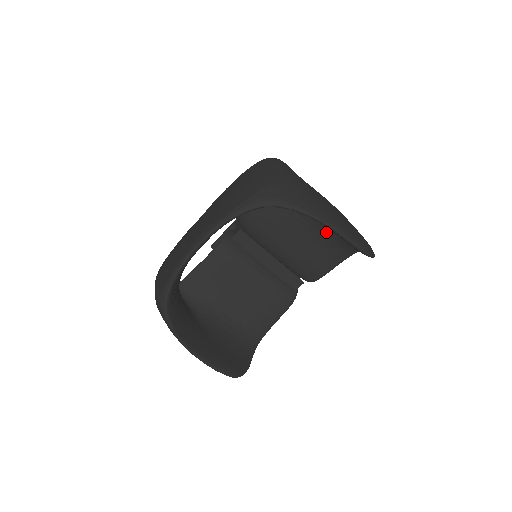
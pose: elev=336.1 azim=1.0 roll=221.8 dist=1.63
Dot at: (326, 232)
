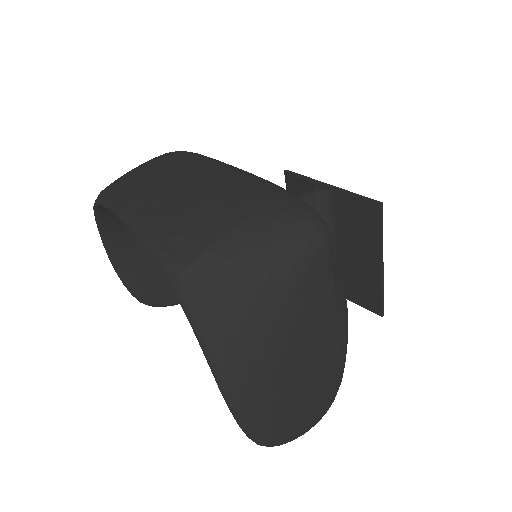
Dot at: occluded
